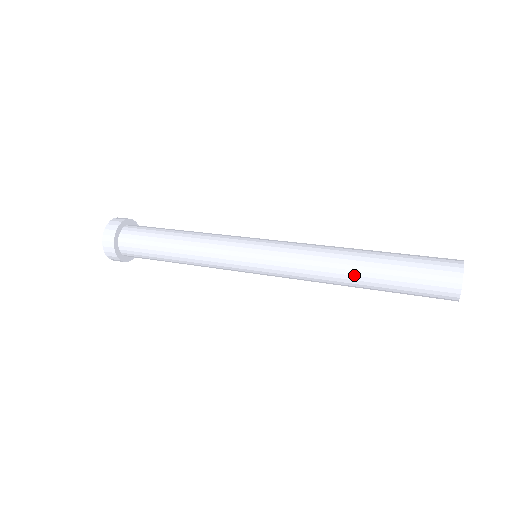
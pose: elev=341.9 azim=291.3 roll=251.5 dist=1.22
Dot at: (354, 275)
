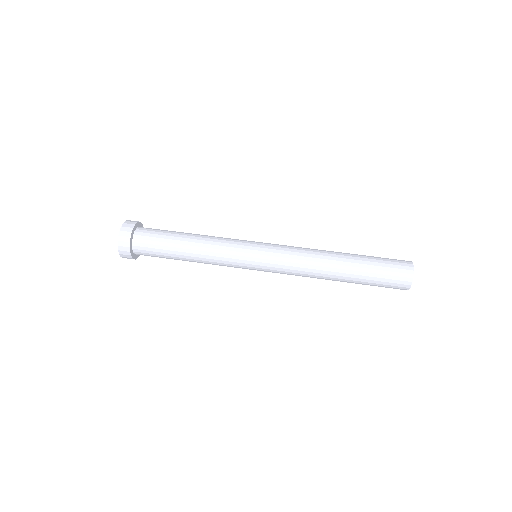
Dot at: occluded
